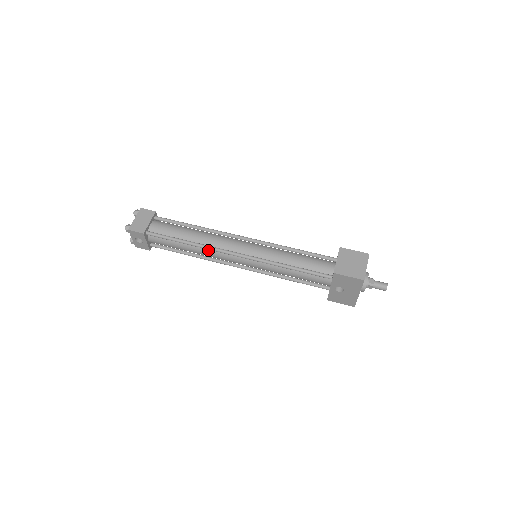
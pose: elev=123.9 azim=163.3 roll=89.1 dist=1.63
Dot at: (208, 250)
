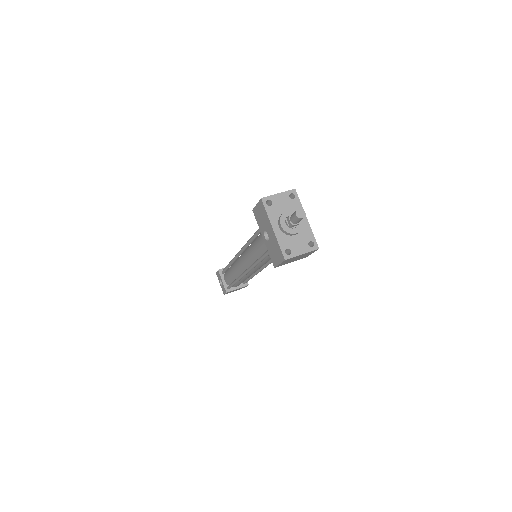
Dot at: (235, 264)
